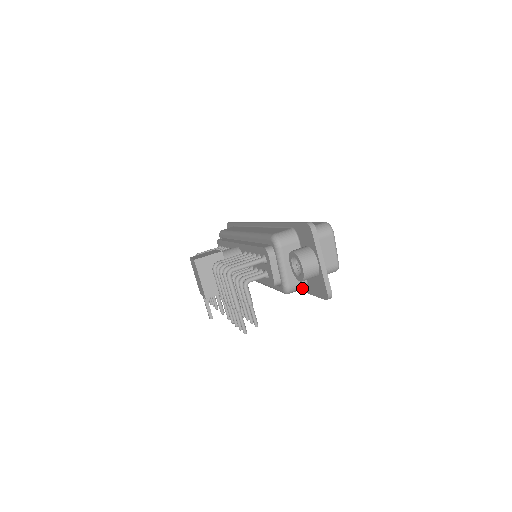
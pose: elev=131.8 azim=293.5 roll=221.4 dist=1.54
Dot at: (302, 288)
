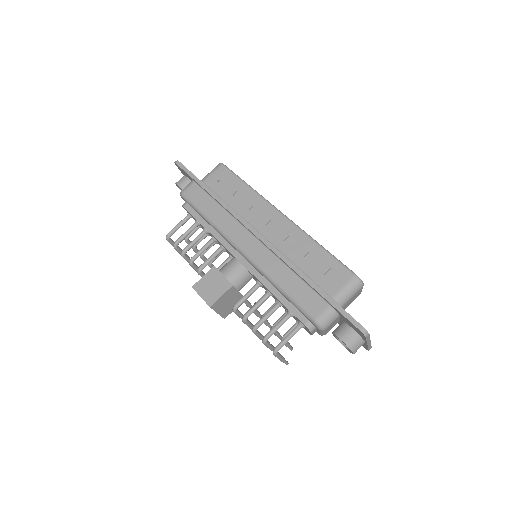
Dot at: occluded
